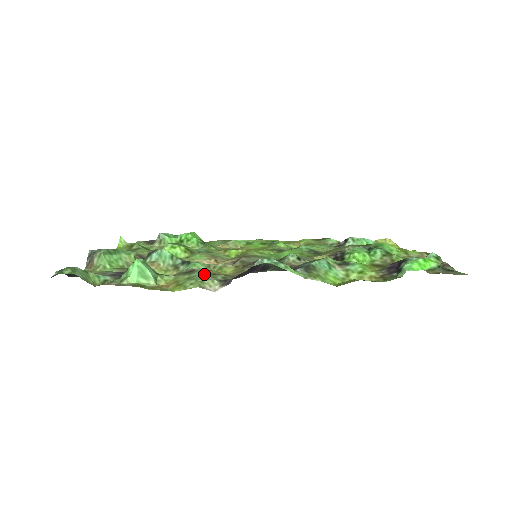
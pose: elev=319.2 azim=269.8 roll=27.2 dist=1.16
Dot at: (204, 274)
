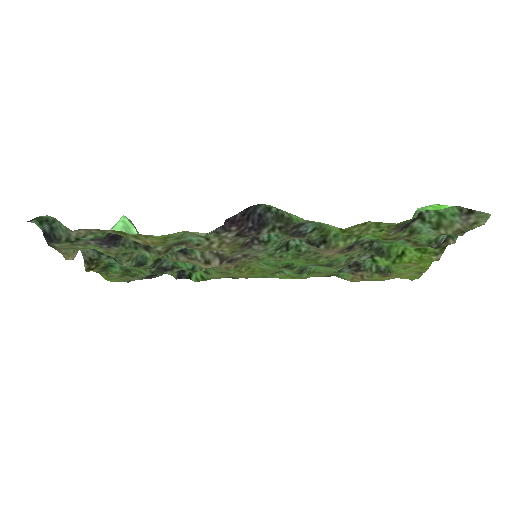
Dot at: (195, 236)
